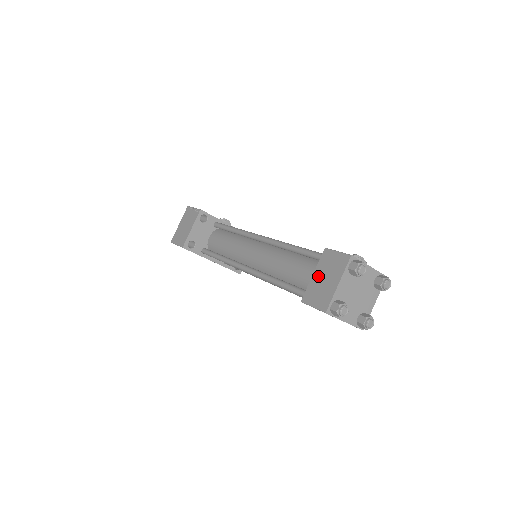
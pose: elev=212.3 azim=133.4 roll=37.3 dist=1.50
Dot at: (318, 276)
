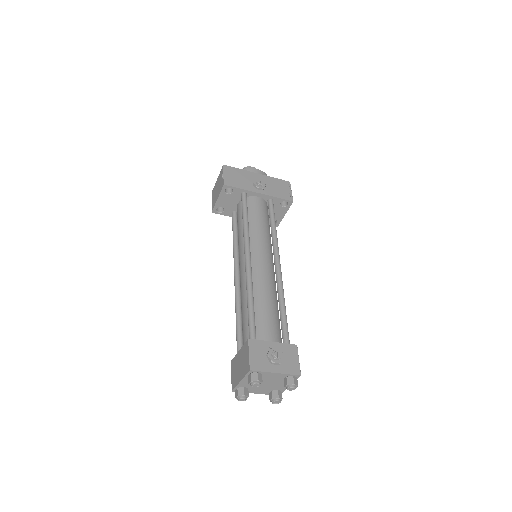
Dot at: (239, 357)
